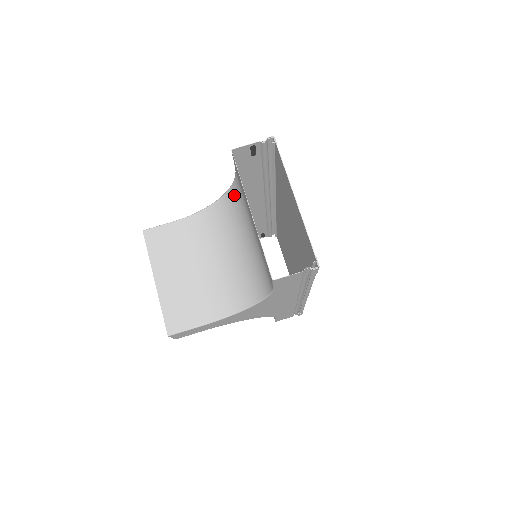
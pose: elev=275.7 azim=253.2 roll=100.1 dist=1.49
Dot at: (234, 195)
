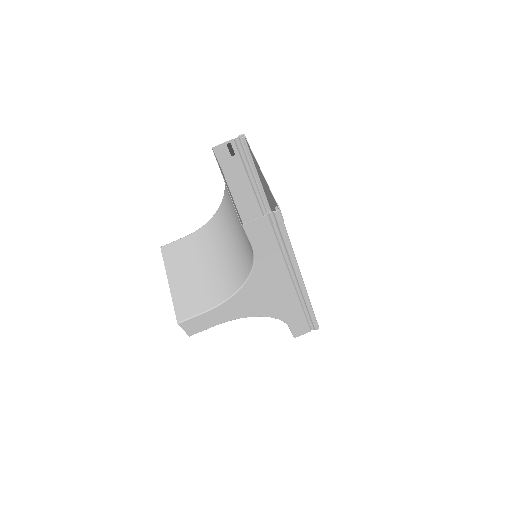
Dot at: (226, 197)
